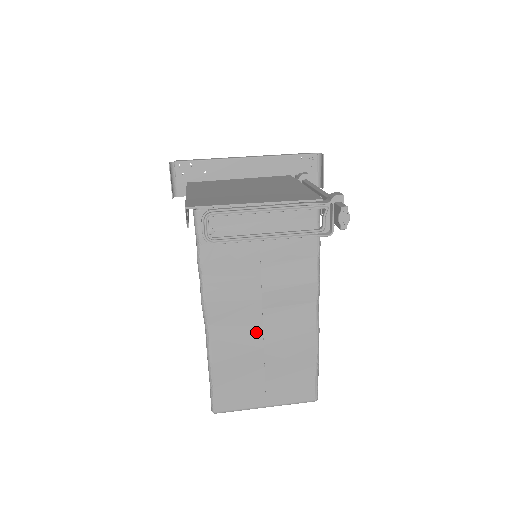
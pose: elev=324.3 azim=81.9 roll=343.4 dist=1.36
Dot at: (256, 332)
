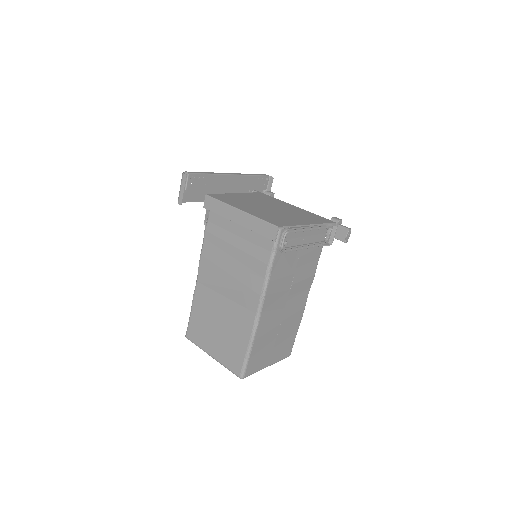
Dot at: (280, 313)
